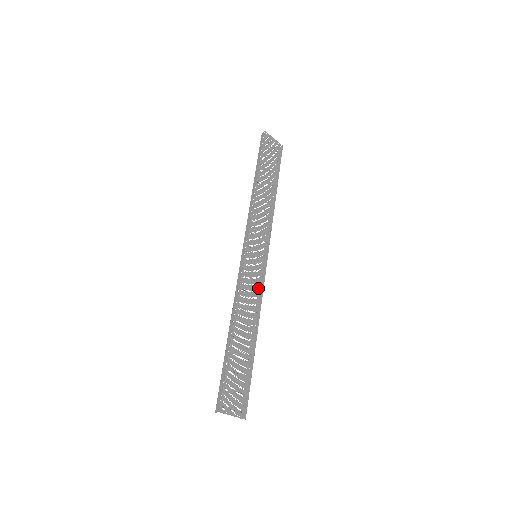
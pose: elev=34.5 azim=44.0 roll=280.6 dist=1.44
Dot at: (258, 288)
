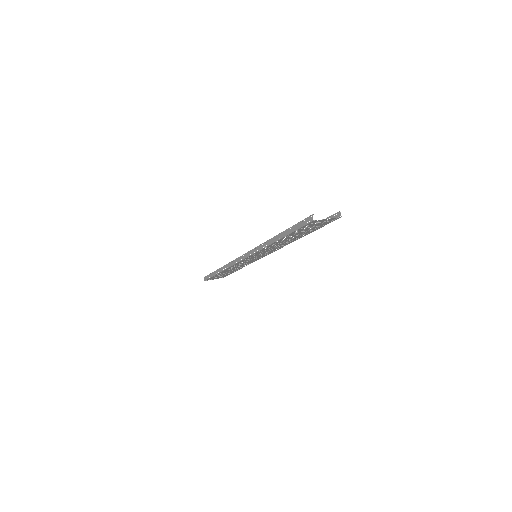
Dot at: (251, 261)
